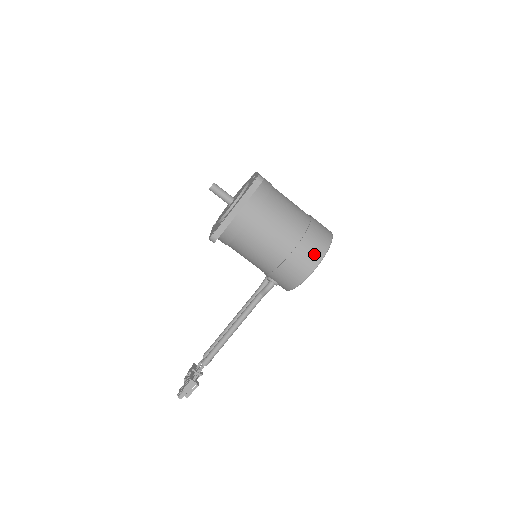
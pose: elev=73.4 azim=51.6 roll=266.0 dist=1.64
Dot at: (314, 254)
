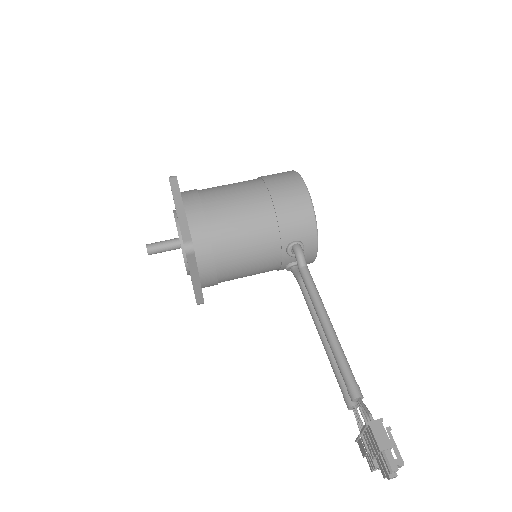
Dot at: (287, 177)
